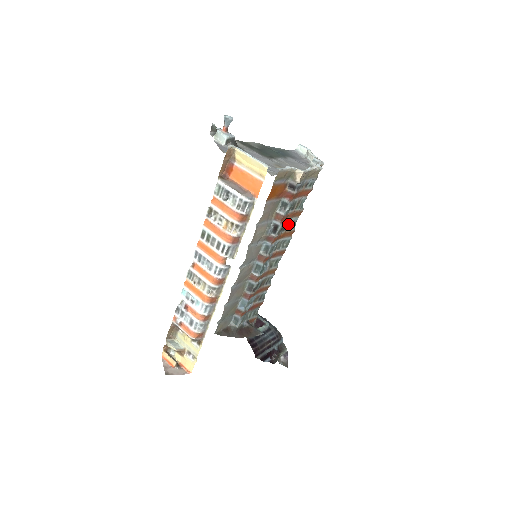
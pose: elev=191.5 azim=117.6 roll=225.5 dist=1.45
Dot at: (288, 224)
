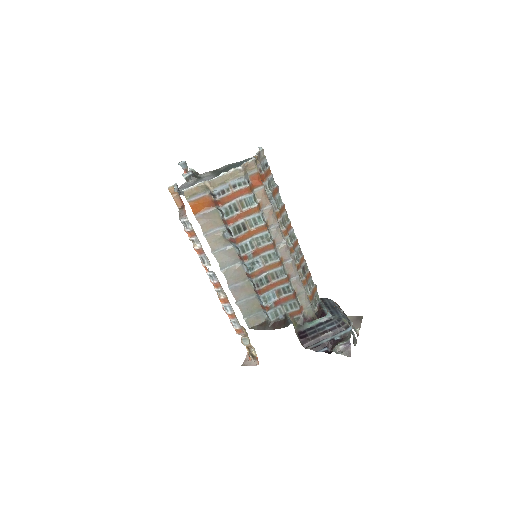
Dot at: (247, 223)
